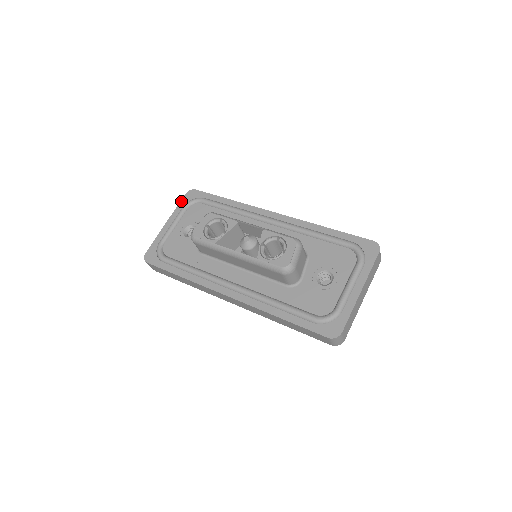
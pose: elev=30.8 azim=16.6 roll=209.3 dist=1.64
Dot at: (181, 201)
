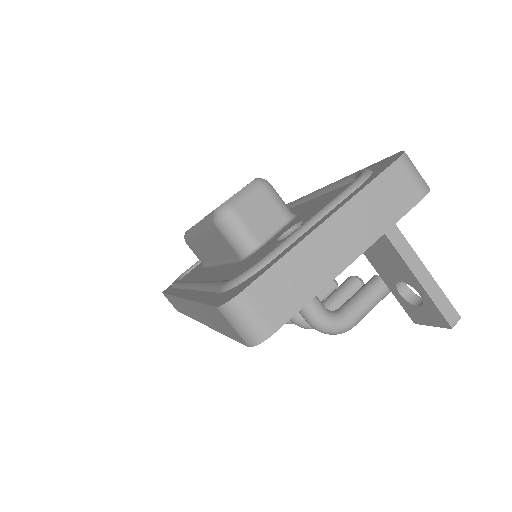
Dot at: occluded
